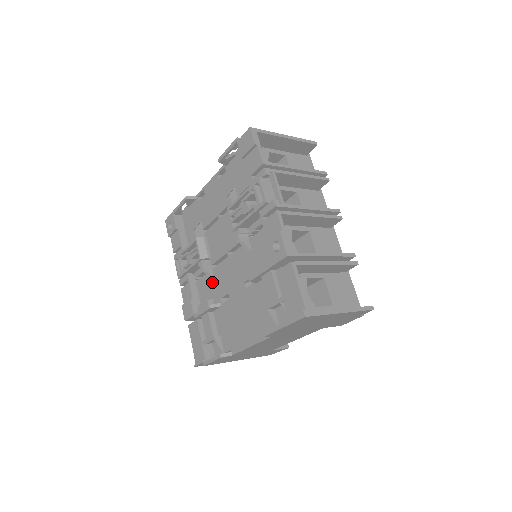
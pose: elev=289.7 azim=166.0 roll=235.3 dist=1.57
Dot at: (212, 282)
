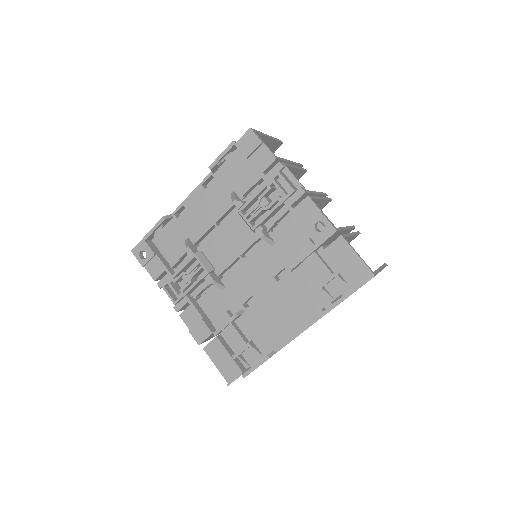
Dot at: (224, 293)
